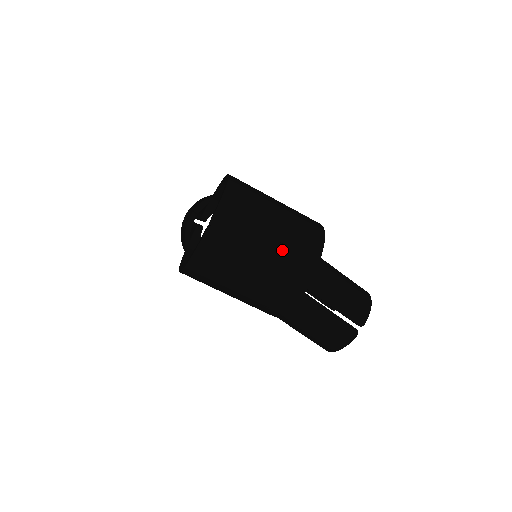
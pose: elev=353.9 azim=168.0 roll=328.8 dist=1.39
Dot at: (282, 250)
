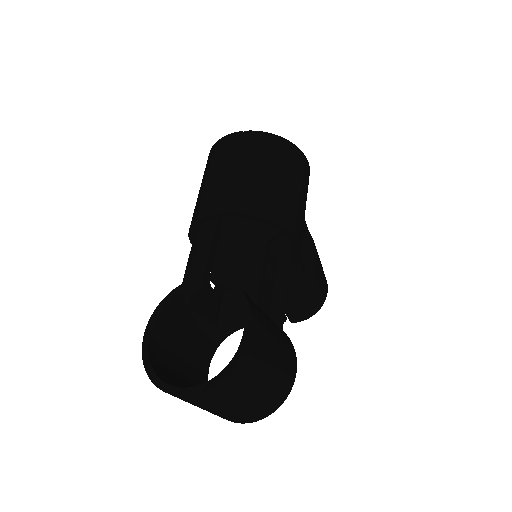
Dot at: (231, 415)
